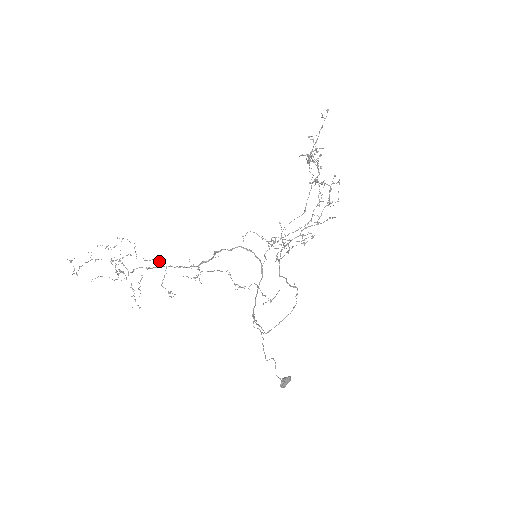
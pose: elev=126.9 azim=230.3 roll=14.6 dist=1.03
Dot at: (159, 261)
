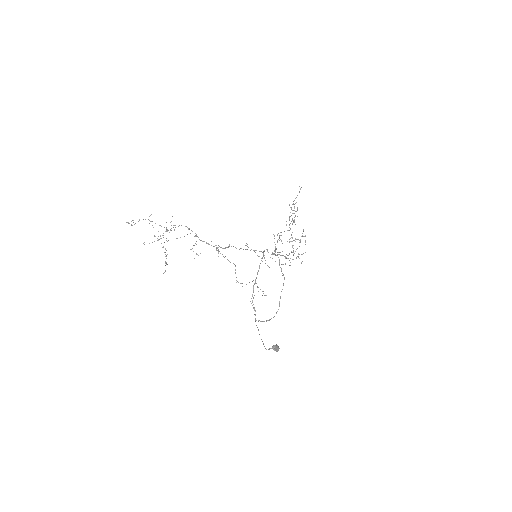
Dot at: occluded
